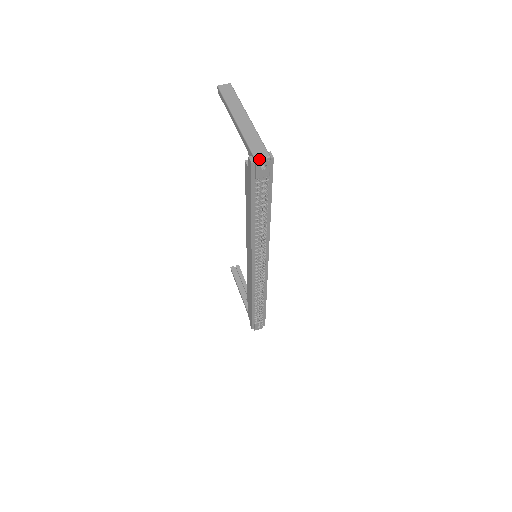
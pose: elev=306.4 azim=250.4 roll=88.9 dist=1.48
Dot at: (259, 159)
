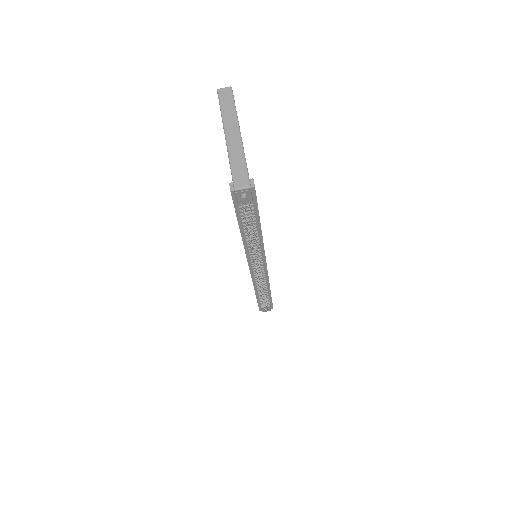
Dot at: (238, 189)
